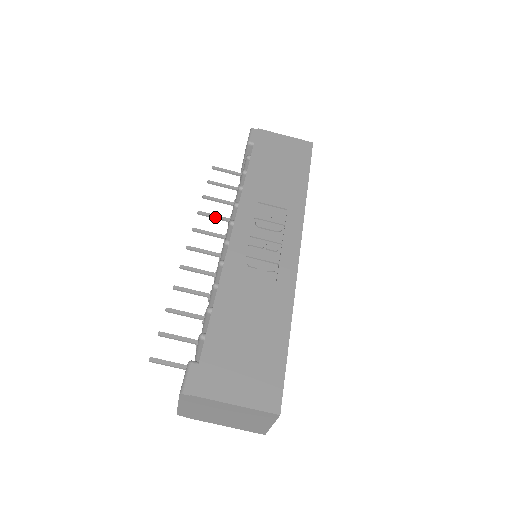
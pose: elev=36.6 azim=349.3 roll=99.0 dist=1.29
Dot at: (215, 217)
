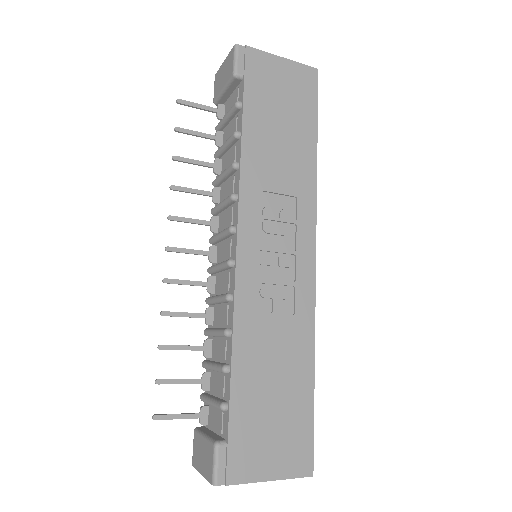
Dot at: (194, 193)
